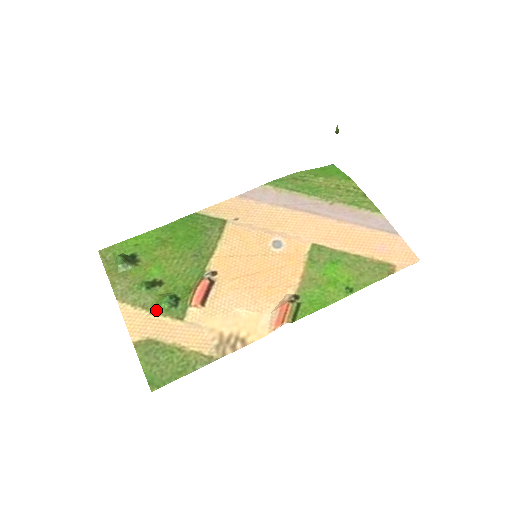
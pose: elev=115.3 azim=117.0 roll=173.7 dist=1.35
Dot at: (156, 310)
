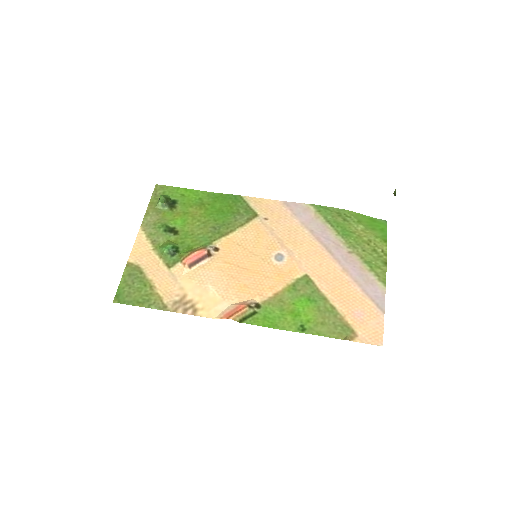
Dot at: (158, 250)
